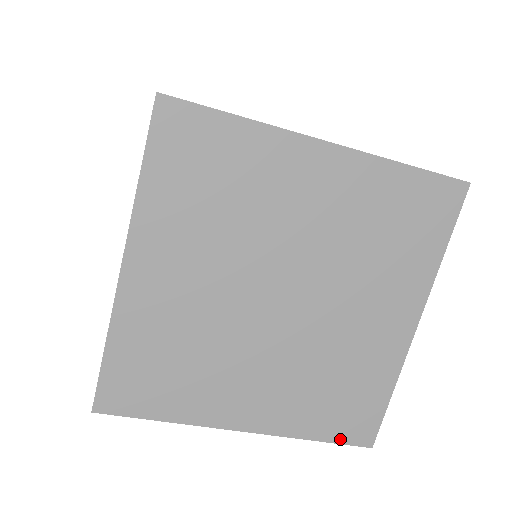
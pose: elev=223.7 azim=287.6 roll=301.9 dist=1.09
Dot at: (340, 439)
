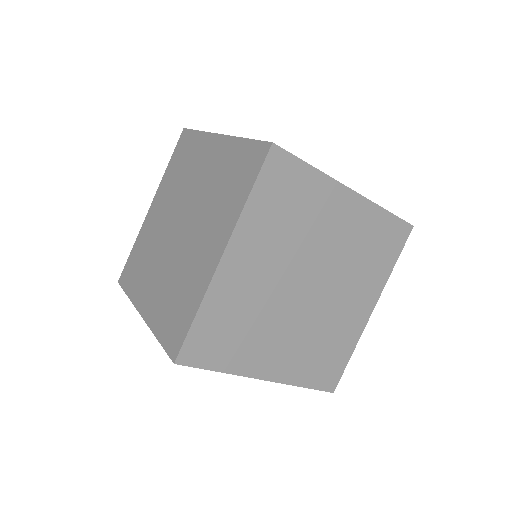
Dot at: (318, 386)
